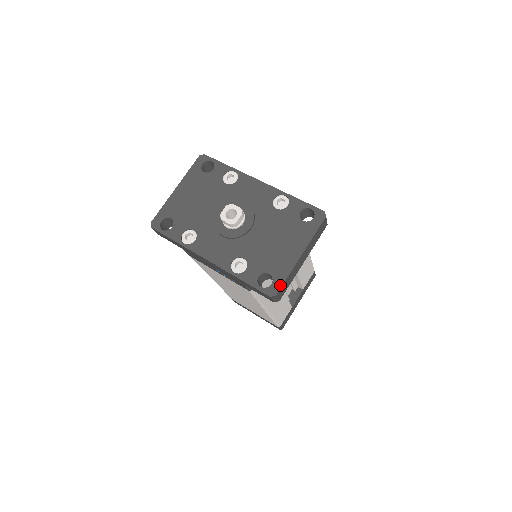
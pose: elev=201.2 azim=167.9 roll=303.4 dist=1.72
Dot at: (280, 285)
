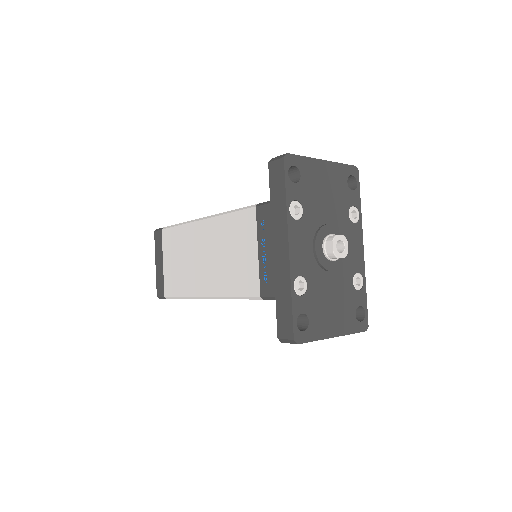
Dot at: (307, 340)
